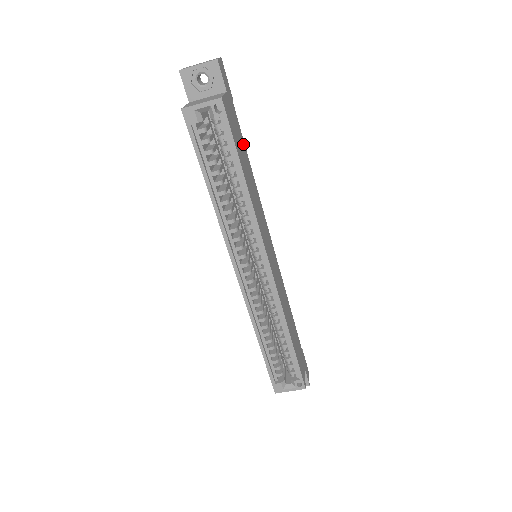
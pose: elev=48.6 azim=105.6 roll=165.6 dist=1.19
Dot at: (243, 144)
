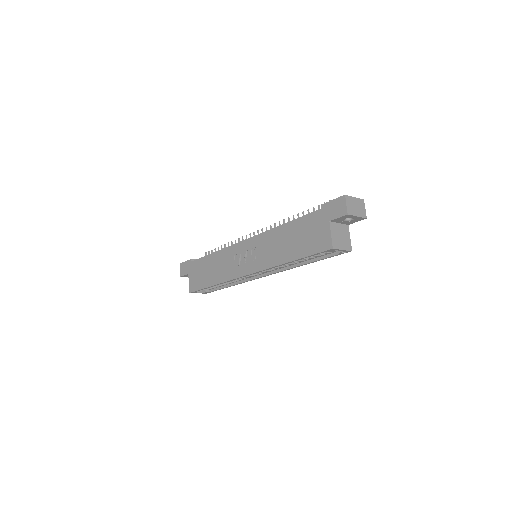
Dot at: occluded
